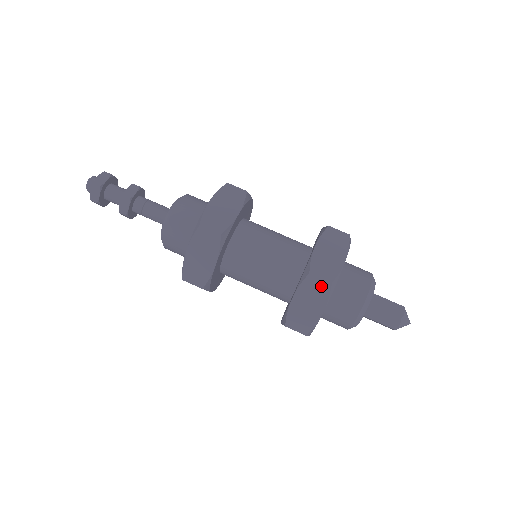
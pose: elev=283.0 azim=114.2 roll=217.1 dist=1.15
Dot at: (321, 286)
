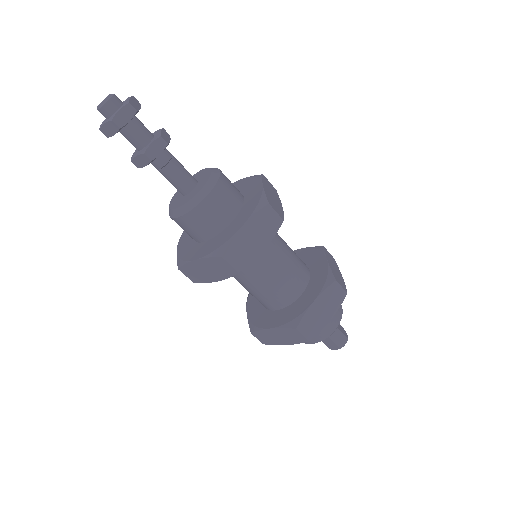
Dot at: occluded
